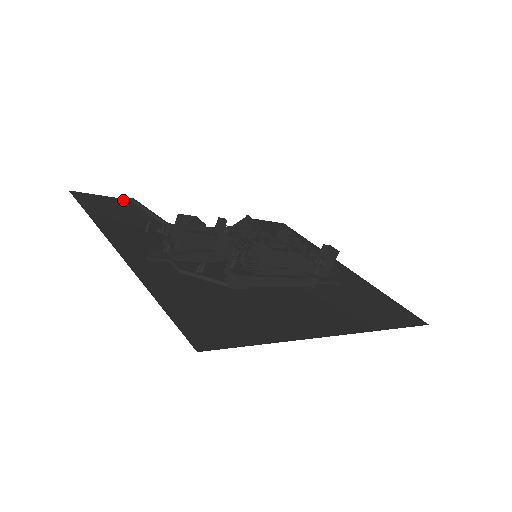
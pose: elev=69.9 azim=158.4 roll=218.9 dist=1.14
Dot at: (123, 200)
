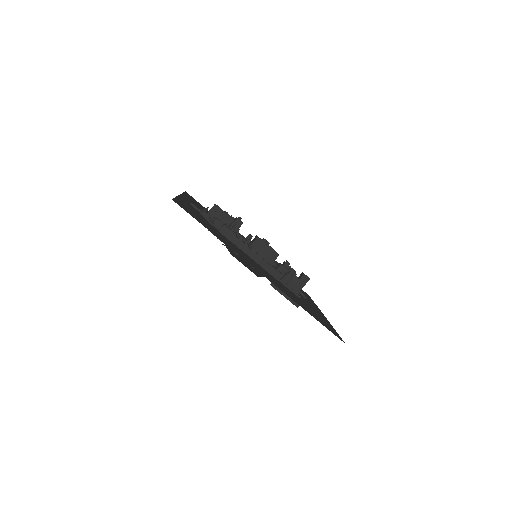
Dot at: occluded
